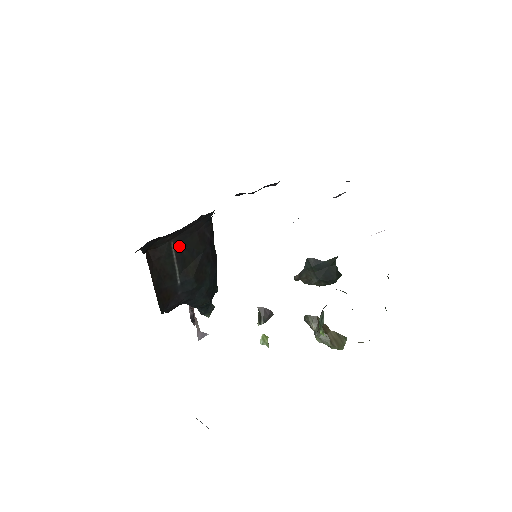
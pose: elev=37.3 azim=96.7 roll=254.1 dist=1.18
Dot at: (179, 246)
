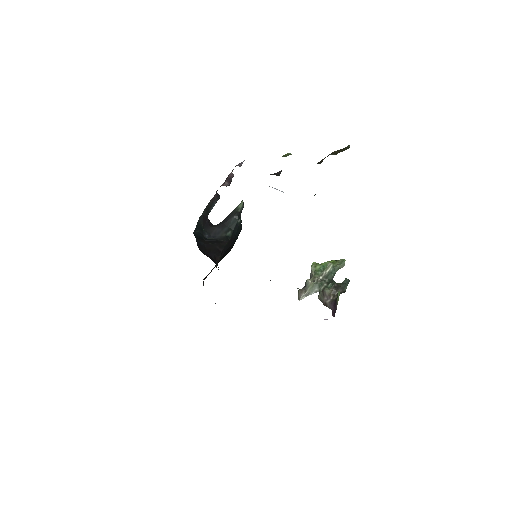
Dot at: occluded
